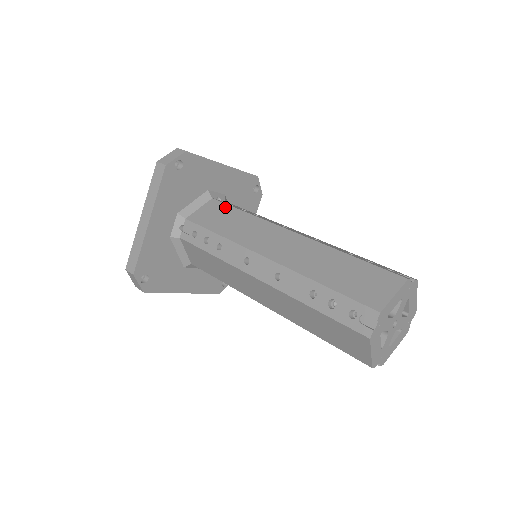
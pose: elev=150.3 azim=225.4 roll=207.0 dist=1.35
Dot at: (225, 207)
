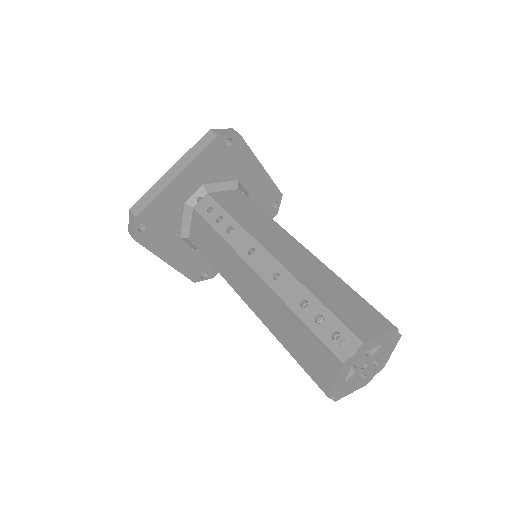
Dot at: (204, 224)
